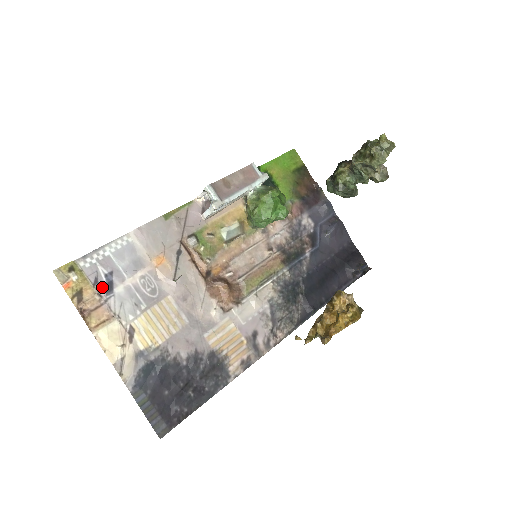
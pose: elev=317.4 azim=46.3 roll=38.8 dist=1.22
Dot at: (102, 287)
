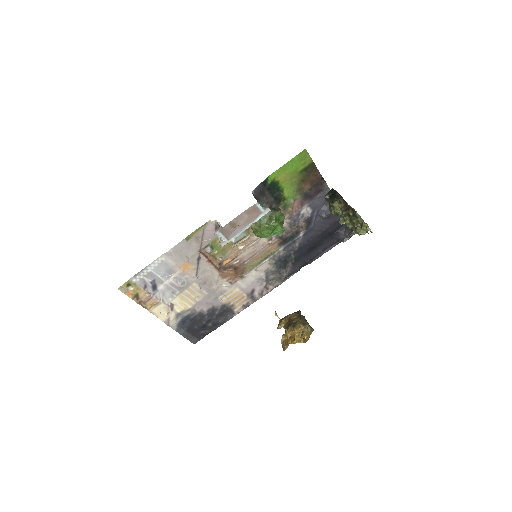
Dot at: (150, 289)
